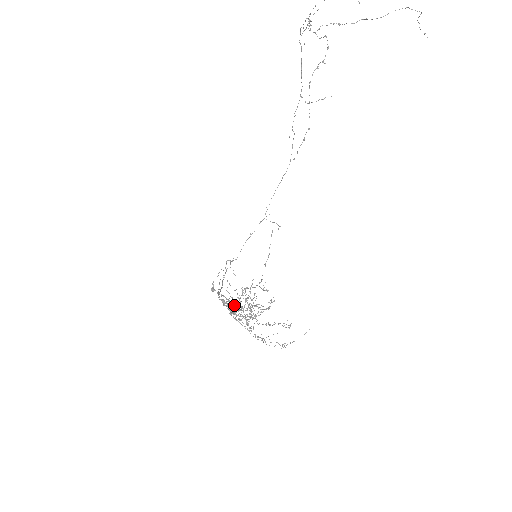
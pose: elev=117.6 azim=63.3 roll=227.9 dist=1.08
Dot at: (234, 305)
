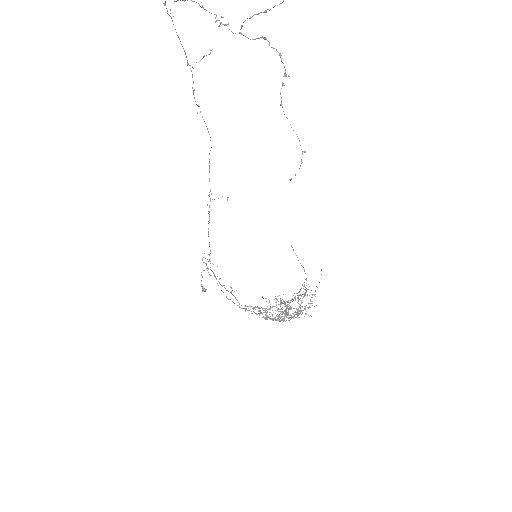
Dot at: occluded
